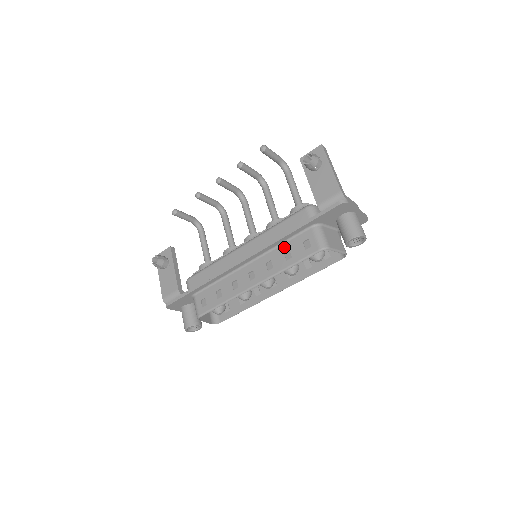
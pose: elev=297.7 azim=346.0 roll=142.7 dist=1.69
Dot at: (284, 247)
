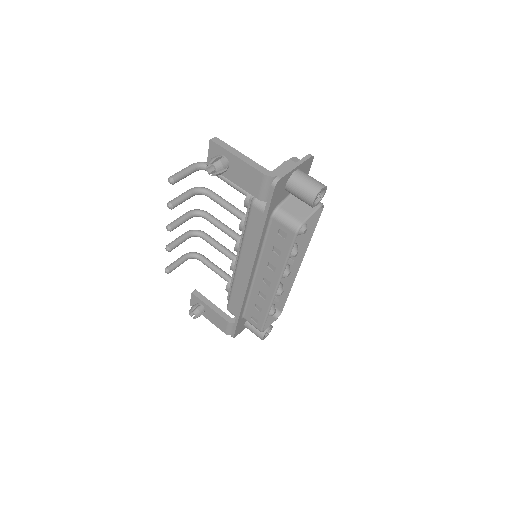
Dot at: (268, 246)
